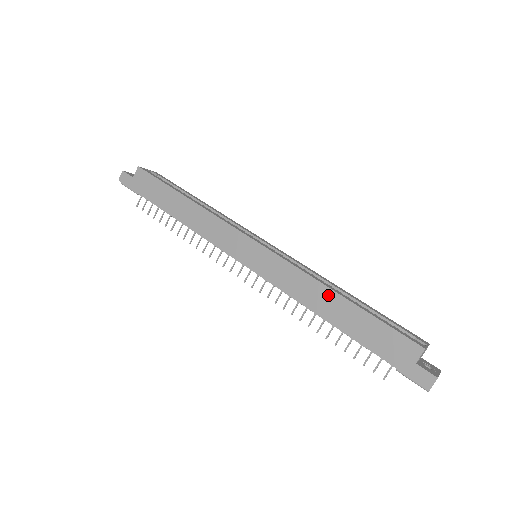
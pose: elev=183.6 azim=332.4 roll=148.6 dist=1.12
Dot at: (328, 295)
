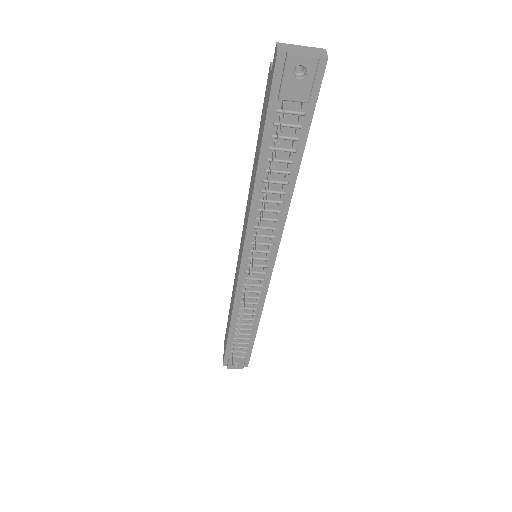
Dot at: (252, 174)
